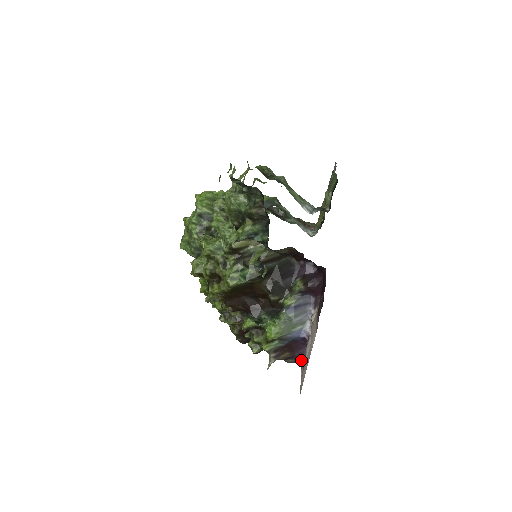
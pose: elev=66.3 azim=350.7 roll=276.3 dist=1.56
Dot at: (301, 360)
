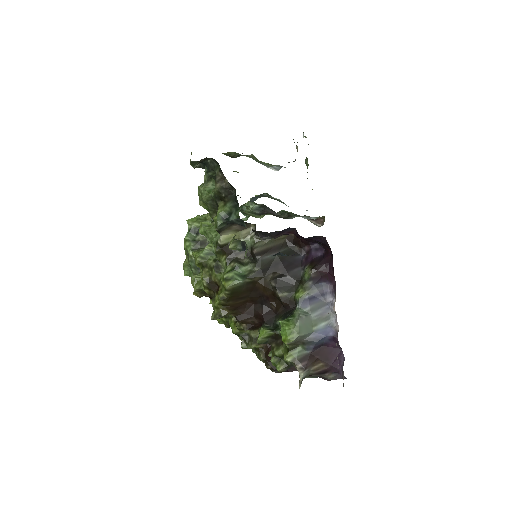
Dot at: (341, 370)
